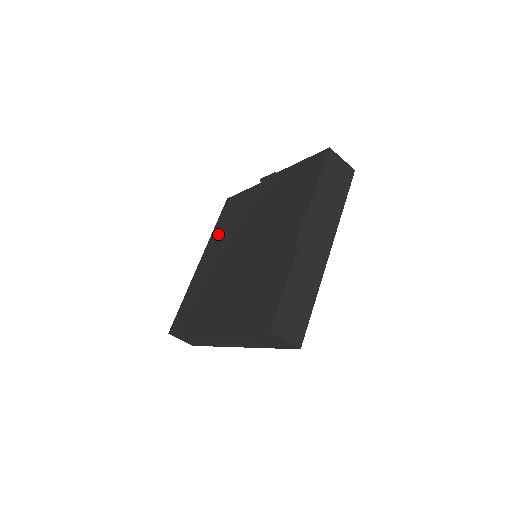
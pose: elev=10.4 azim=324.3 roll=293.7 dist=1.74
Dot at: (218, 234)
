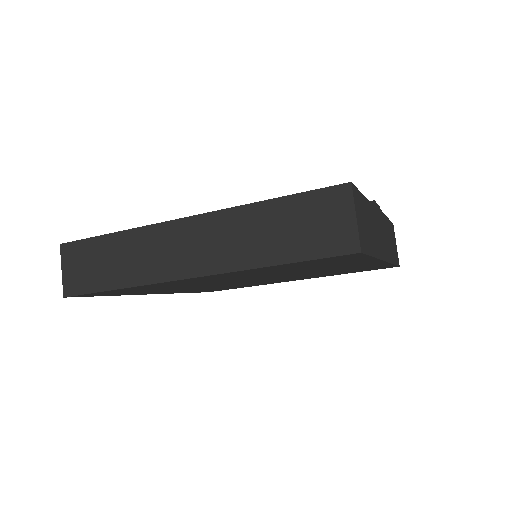
Dot at: occluded
